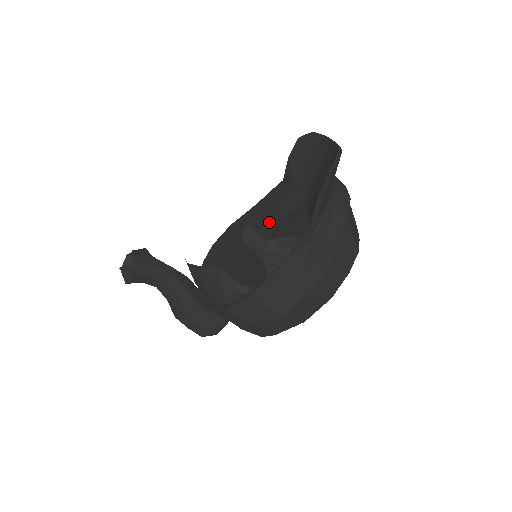
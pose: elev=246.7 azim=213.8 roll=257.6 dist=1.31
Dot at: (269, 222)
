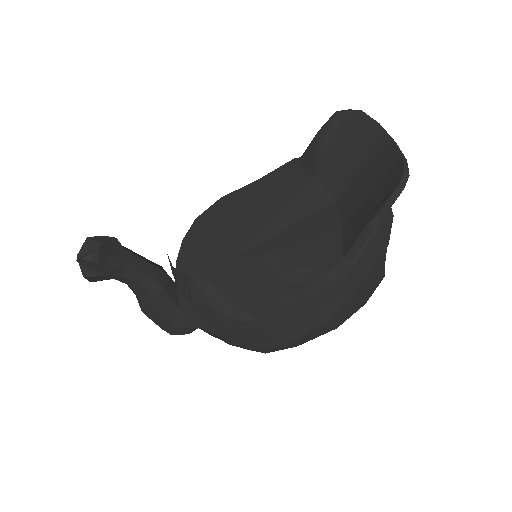
Dot at: (280, 217)
